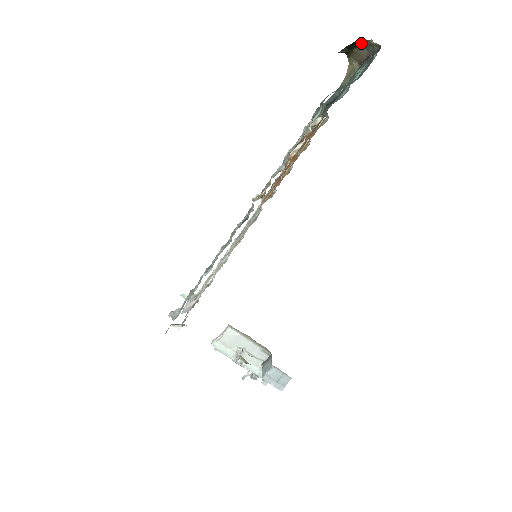
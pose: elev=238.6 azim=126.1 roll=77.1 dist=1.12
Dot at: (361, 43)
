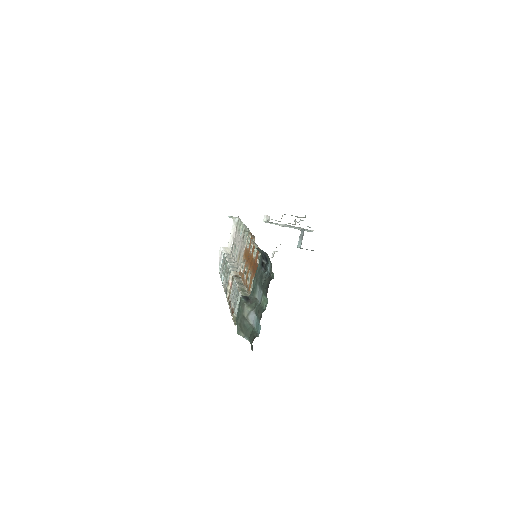
Dot at: occluded
